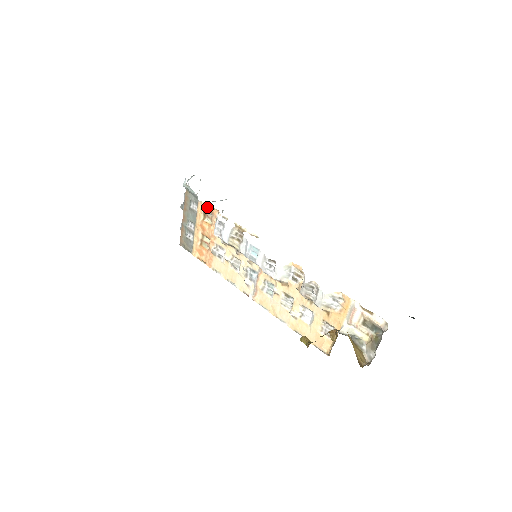
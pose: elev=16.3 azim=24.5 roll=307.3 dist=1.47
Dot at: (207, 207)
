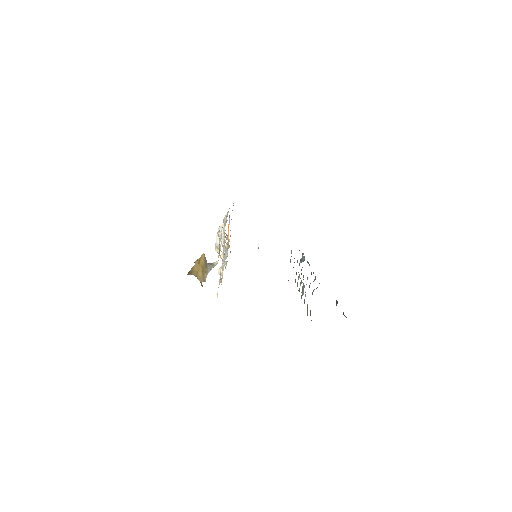
Dot at: occluded
